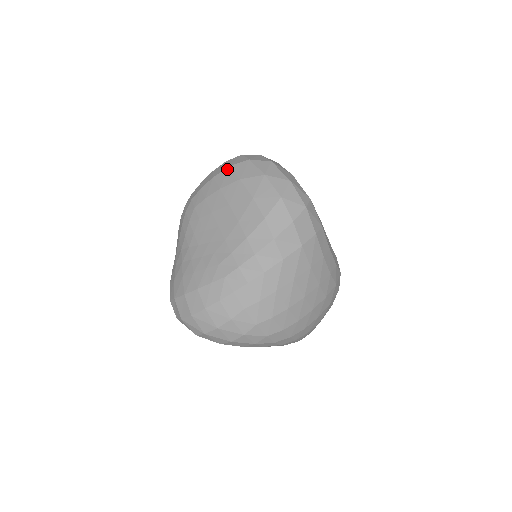
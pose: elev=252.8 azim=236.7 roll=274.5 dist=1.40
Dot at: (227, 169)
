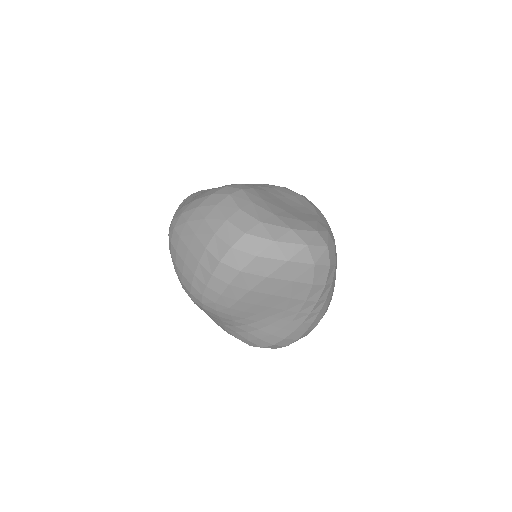
Dot at: (241, 275)
